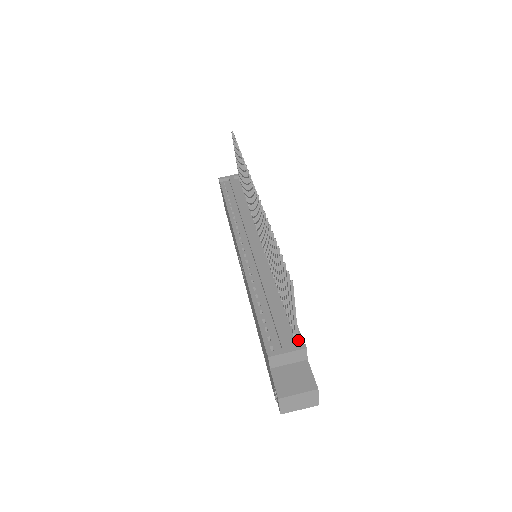
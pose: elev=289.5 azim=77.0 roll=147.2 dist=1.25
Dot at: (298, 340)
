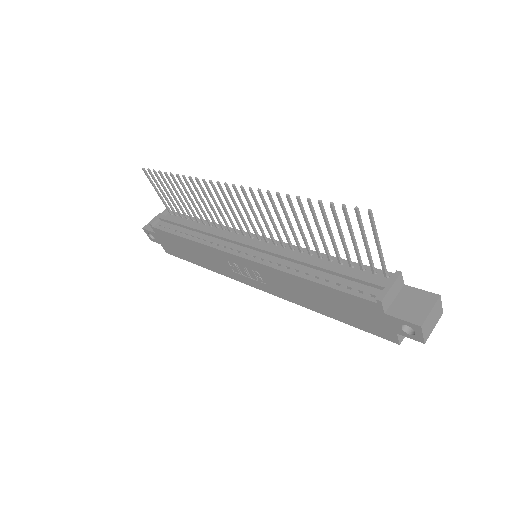
Dot at: (387, 273)
